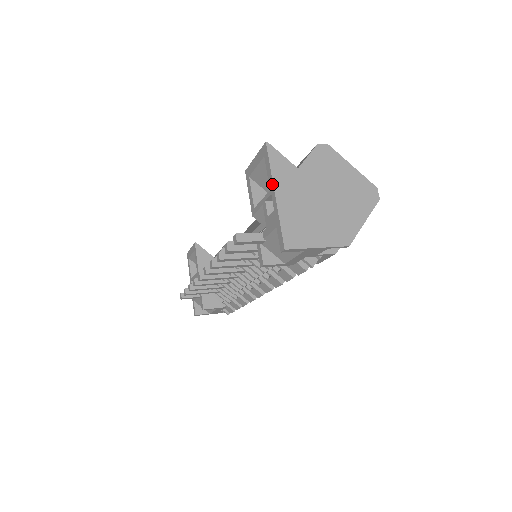
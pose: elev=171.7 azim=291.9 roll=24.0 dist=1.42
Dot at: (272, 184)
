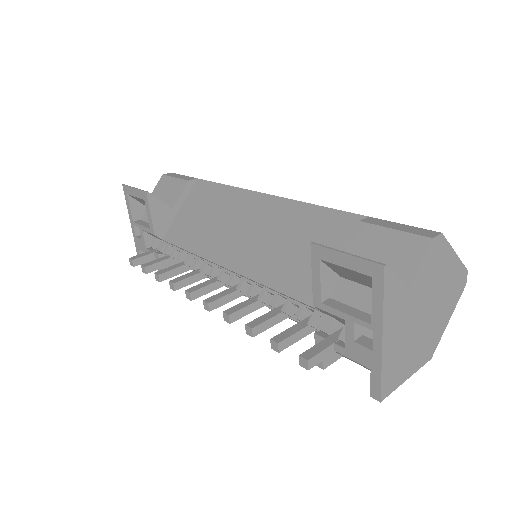
Dot at: (380, 325)
